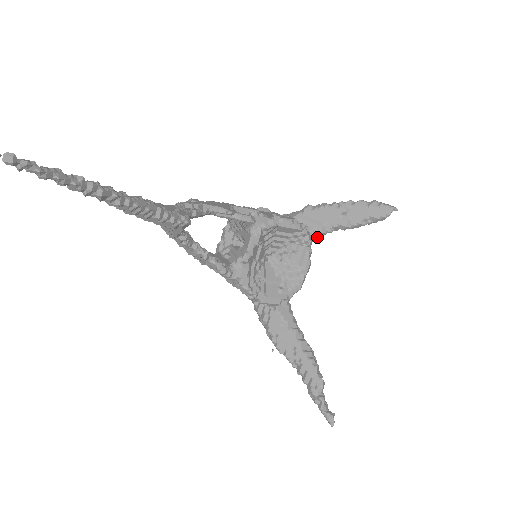
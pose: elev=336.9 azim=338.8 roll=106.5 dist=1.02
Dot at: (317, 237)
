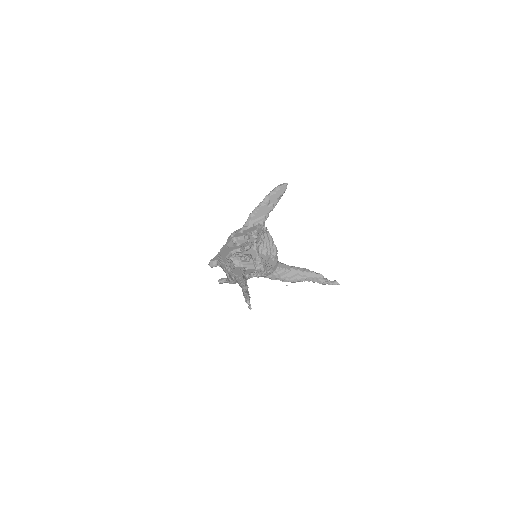
Dot at: occluded
